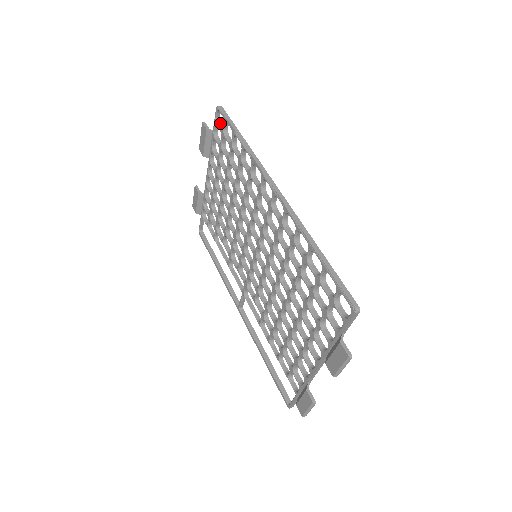
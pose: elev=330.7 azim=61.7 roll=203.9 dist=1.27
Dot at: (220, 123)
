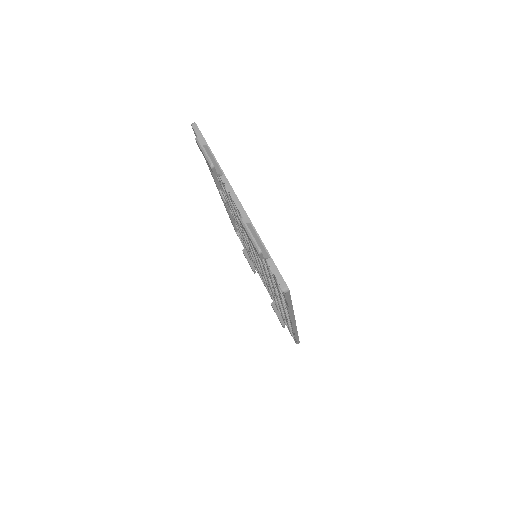
Dot at: occluded
